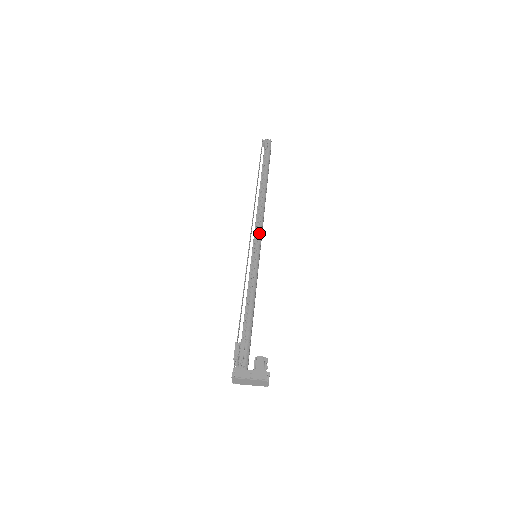
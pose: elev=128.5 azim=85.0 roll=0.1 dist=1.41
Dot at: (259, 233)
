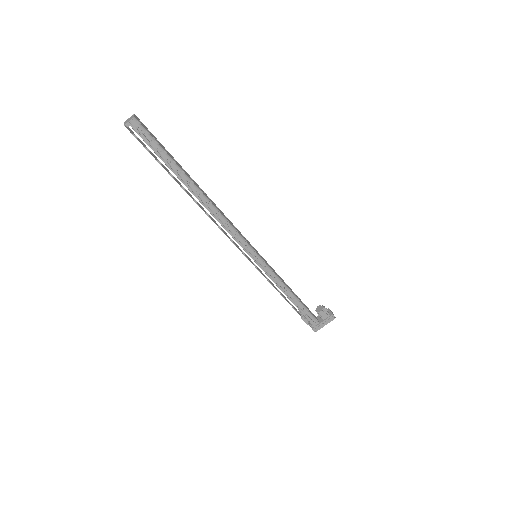
Dot at: (244, 243)
